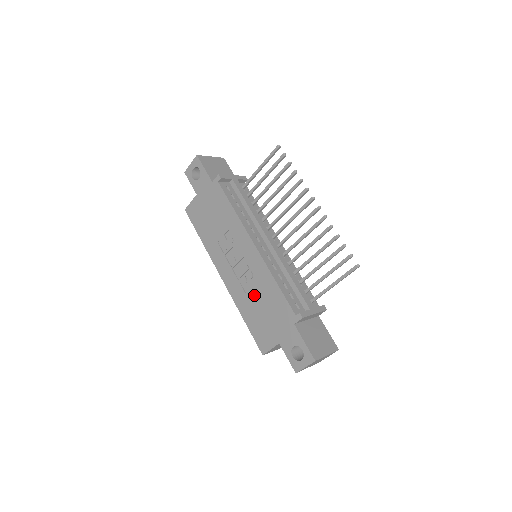
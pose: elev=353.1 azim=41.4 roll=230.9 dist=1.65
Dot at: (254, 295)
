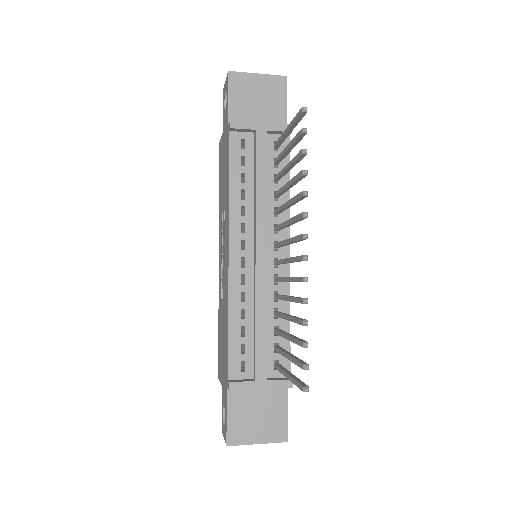
Dot at: (222, 310)
